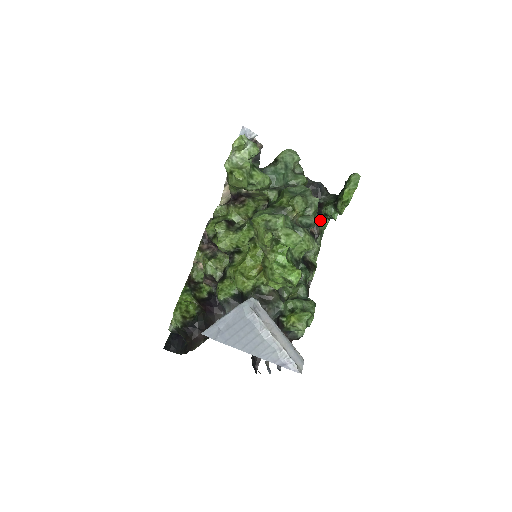
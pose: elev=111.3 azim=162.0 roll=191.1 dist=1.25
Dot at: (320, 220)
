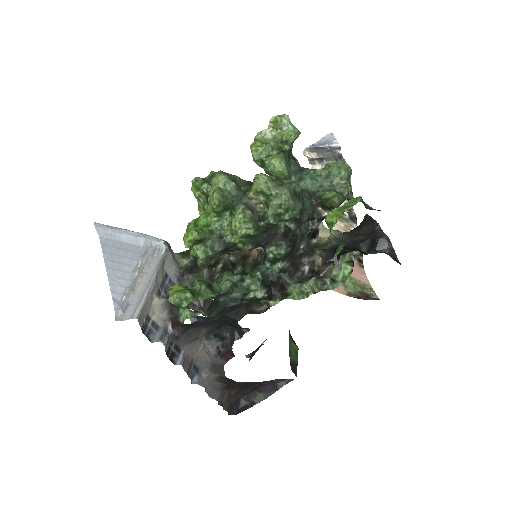
Dot at: (339, 263)
